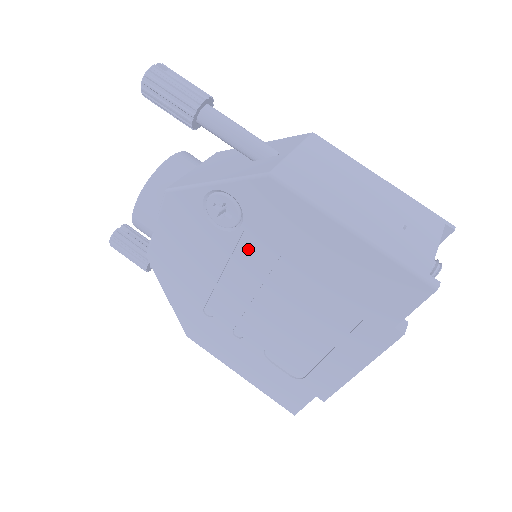
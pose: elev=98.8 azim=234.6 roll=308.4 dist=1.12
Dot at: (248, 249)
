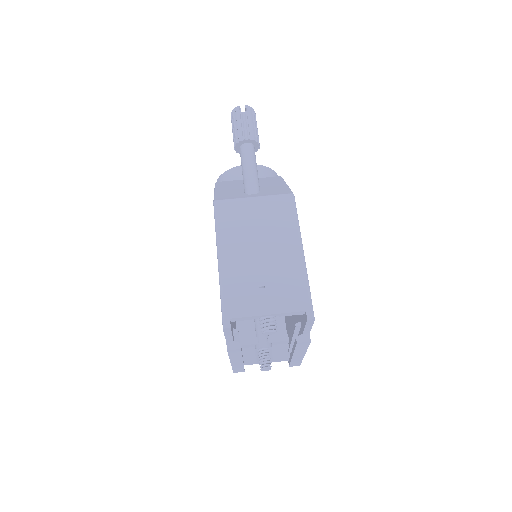
Dot at: occluded
